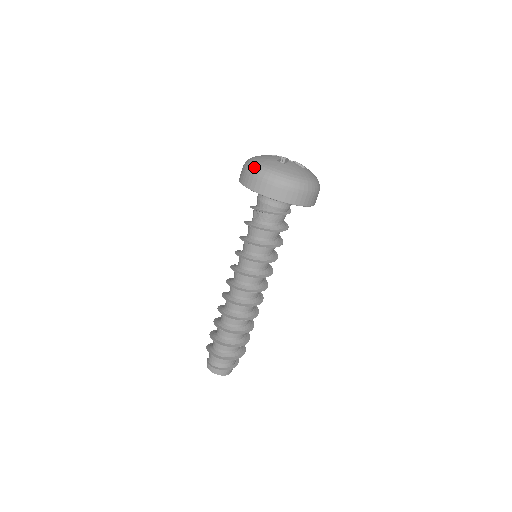
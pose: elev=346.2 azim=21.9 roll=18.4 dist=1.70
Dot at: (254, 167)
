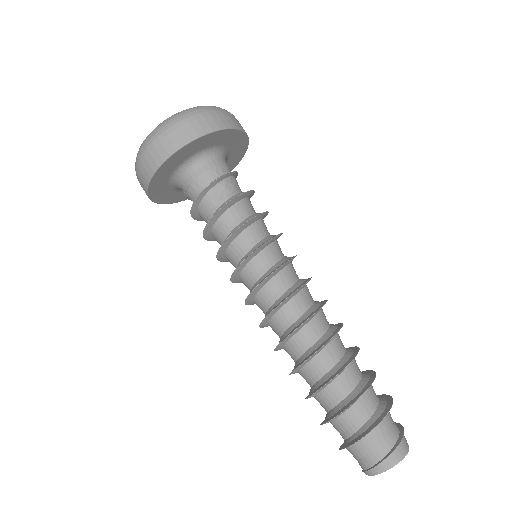
Dot at: (182, 113)
